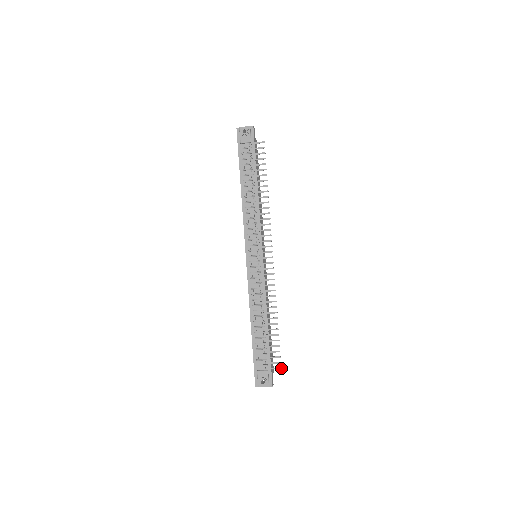
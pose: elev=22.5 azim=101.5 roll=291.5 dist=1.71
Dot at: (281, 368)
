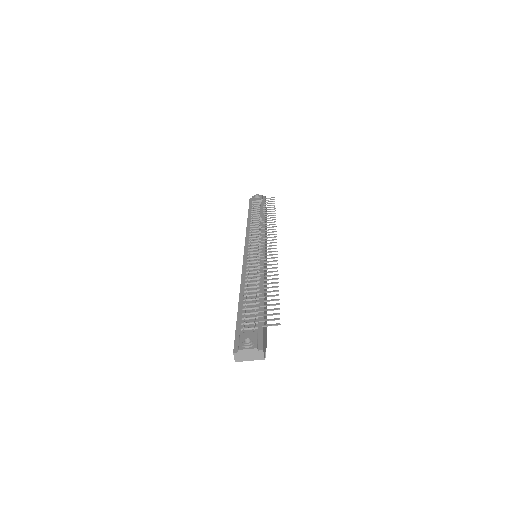
Dot at: (280, 324)
